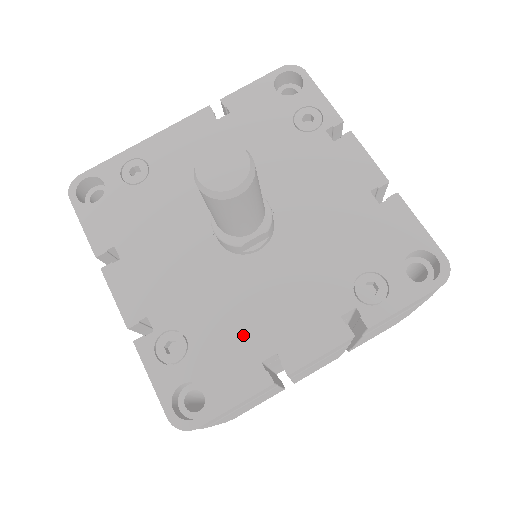
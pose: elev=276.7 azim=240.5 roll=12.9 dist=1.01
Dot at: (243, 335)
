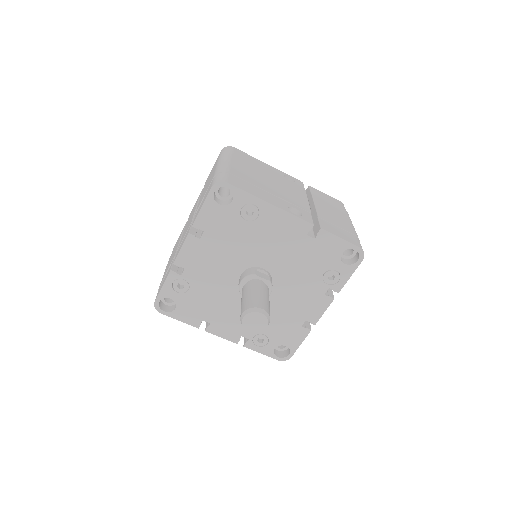
Dot at: (208, 309)
